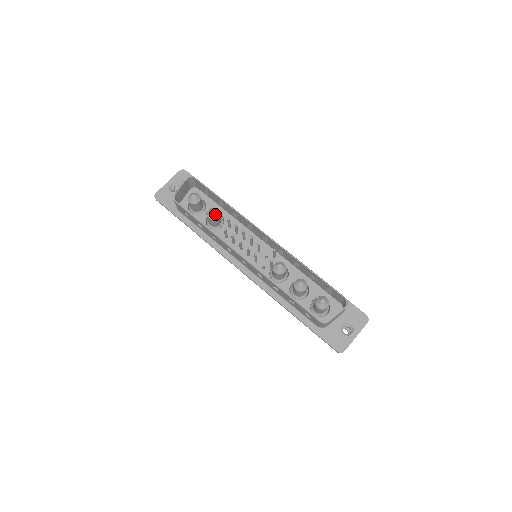
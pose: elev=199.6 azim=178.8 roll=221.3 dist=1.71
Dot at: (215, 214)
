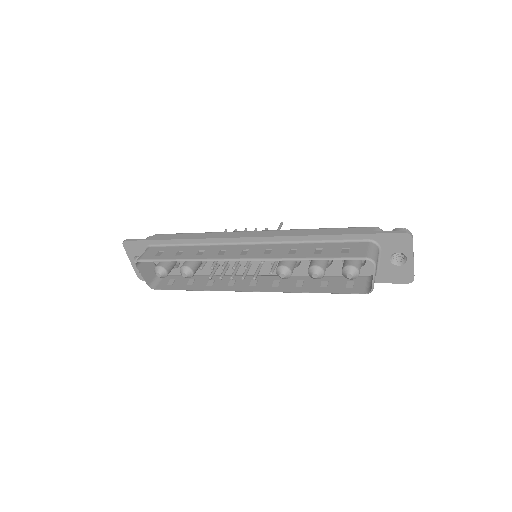
Dot at: (188, 274)
